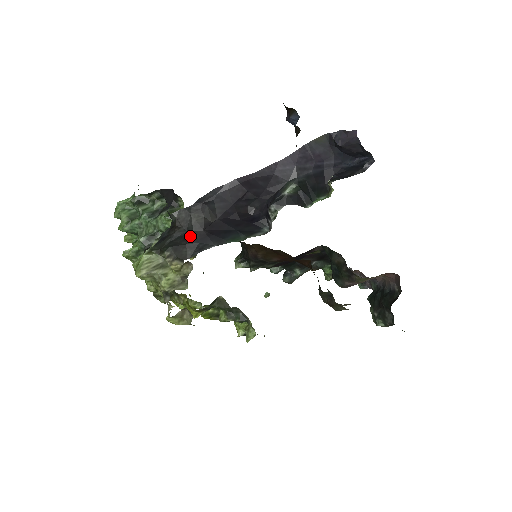
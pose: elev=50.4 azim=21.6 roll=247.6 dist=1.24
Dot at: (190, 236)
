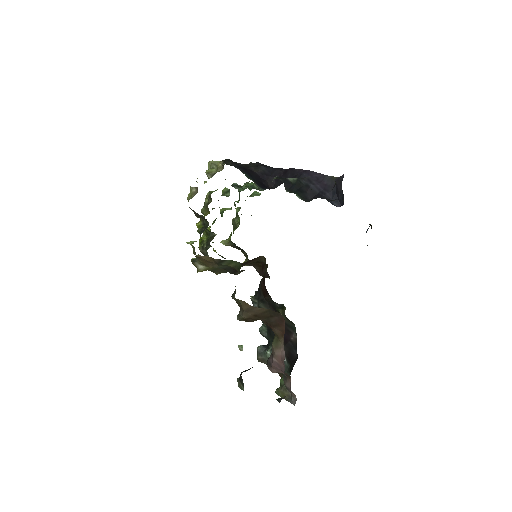
Dot at: (240, 165)
